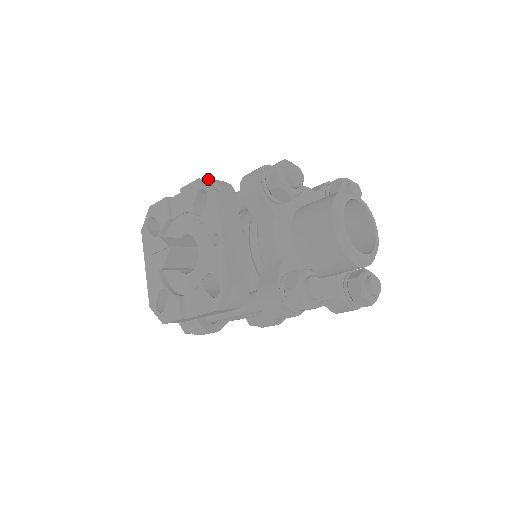
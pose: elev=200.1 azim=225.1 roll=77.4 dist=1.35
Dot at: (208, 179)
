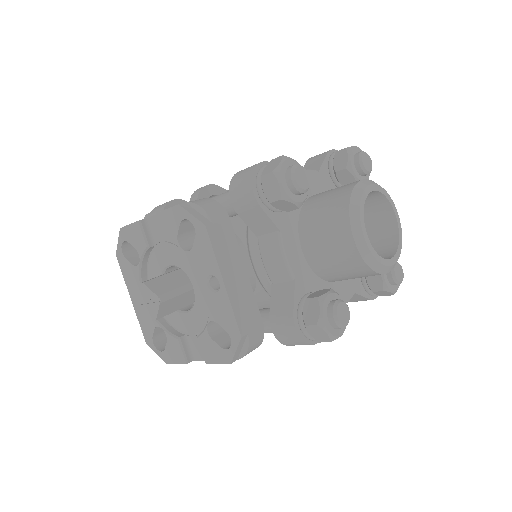
Dot at: (191, 203)
